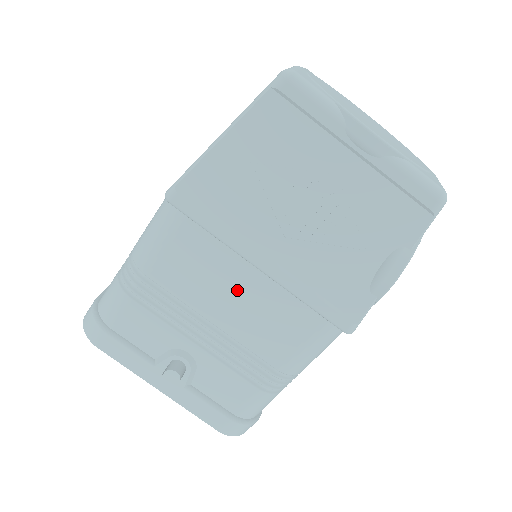
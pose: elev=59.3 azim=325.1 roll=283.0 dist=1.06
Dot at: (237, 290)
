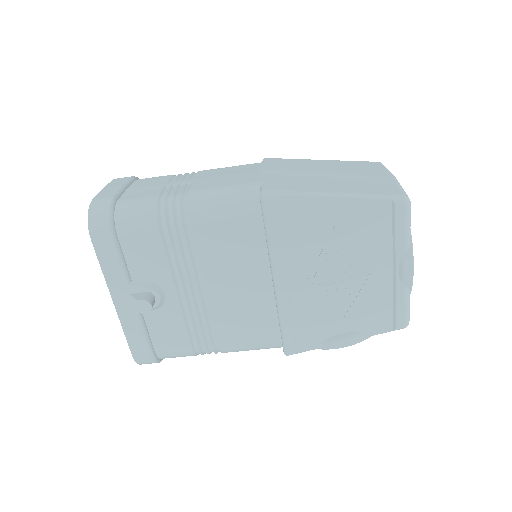
Dot at: (245, 283)
